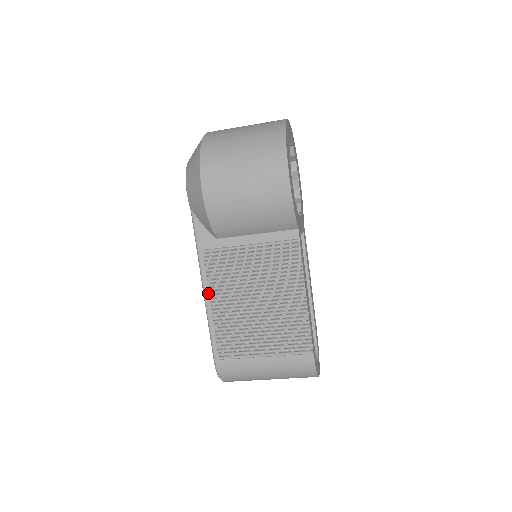
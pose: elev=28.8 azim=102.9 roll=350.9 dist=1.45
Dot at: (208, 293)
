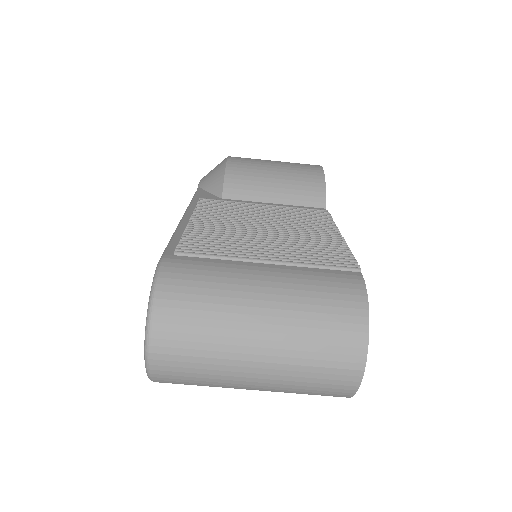
Dot at: (190, 216)
